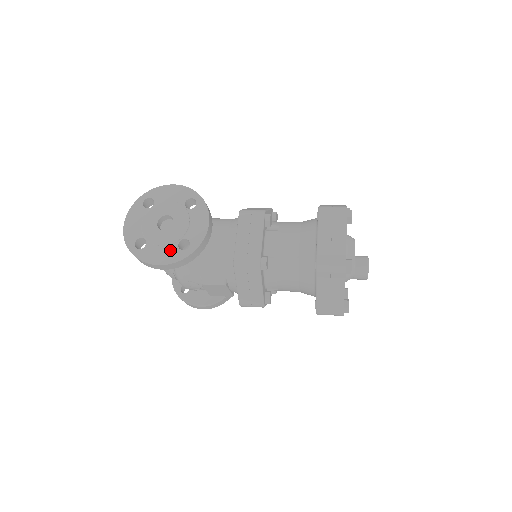
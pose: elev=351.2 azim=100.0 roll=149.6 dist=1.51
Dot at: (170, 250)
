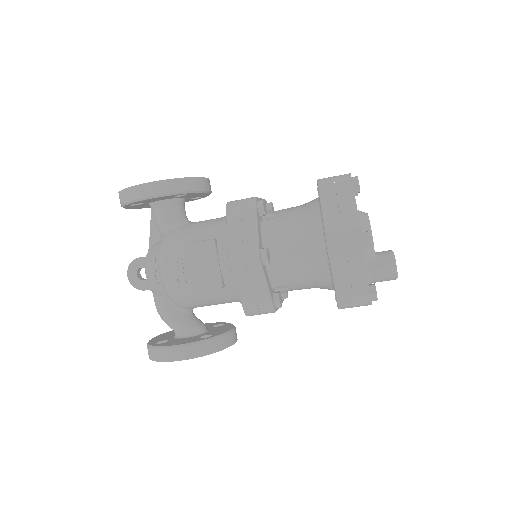
Dot at: occluded
